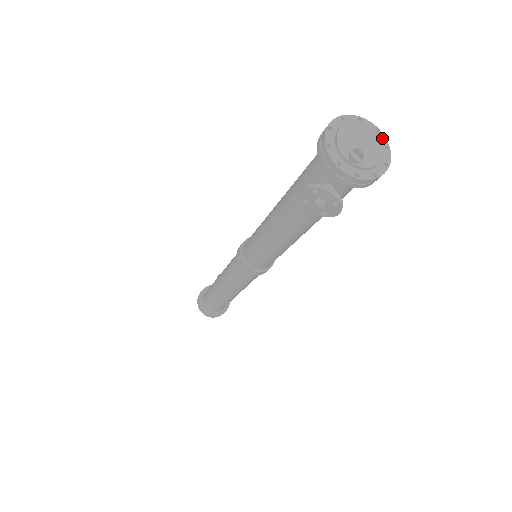
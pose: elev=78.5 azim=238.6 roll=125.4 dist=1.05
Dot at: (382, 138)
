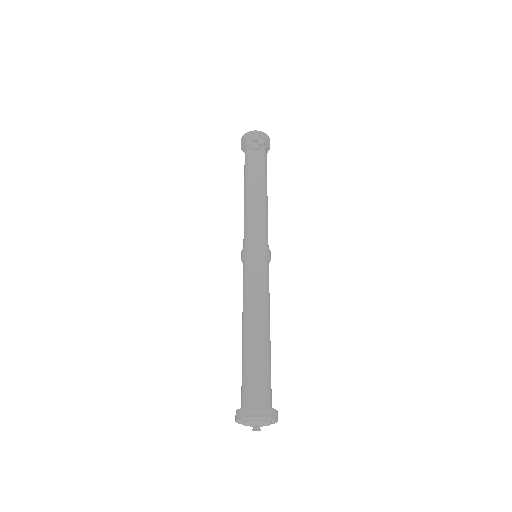
Dot at: (267, 419)
